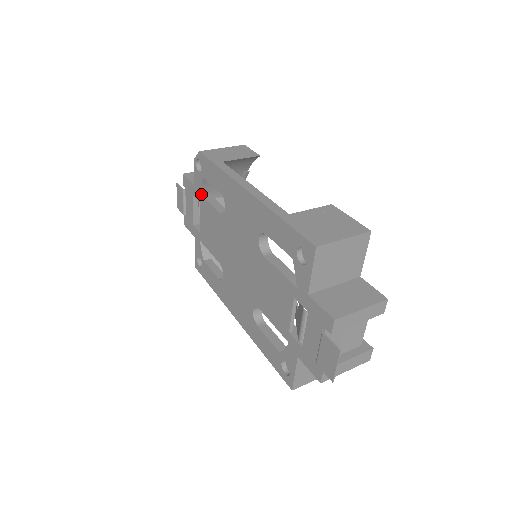
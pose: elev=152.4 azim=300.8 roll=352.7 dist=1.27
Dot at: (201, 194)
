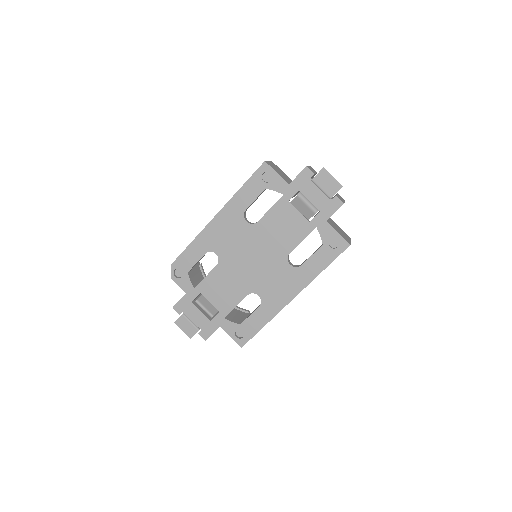
Dot at: (195, 287)
